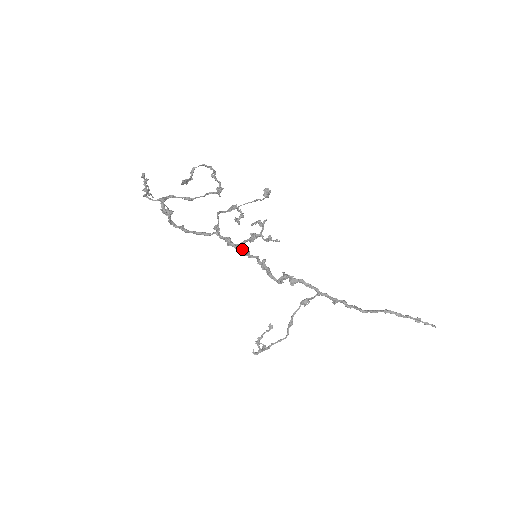
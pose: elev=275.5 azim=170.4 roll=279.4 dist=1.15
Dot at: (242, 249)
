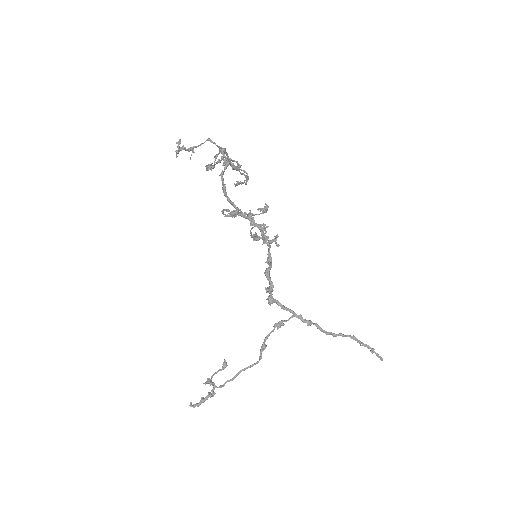
Dot at: (263, 232)
